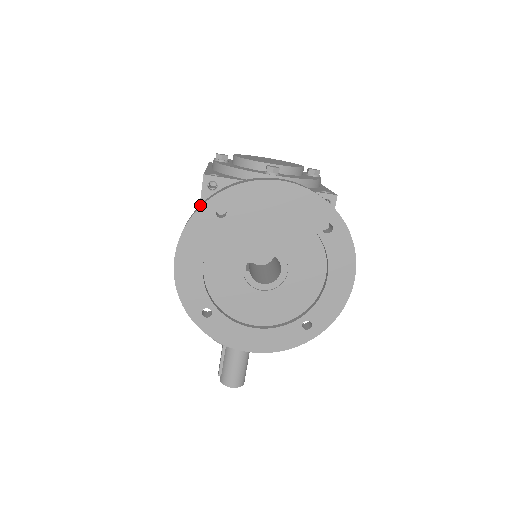
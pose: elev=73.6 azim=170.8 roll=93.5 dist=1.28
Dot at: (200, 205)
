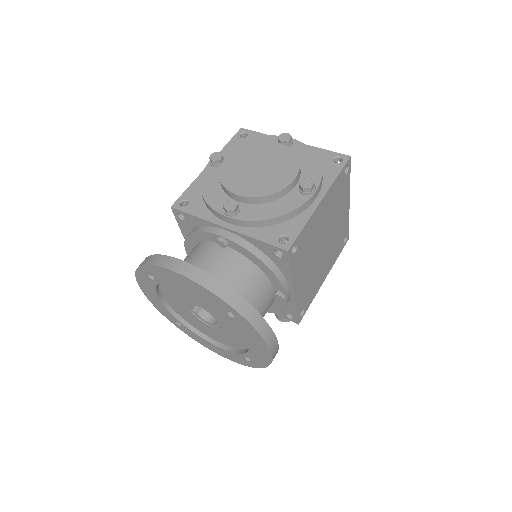
Dot at: occluded
